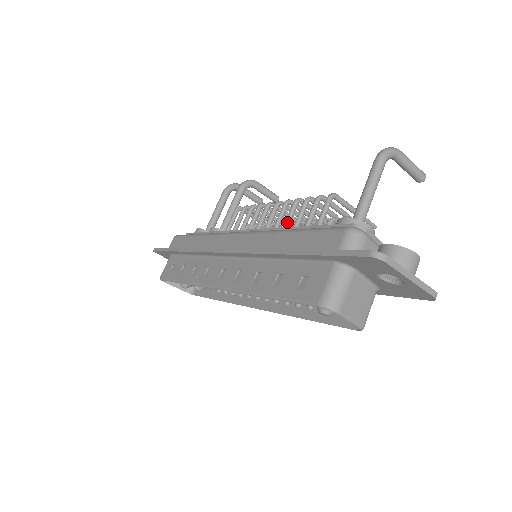
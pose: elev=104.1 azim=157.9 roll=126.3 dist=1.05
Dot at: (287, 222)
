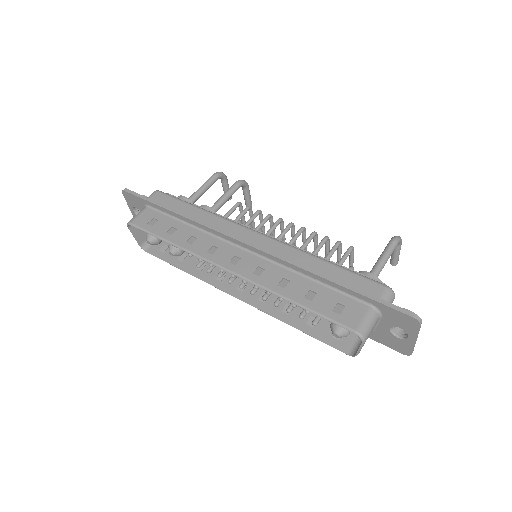
Dot at: (305, 246)
